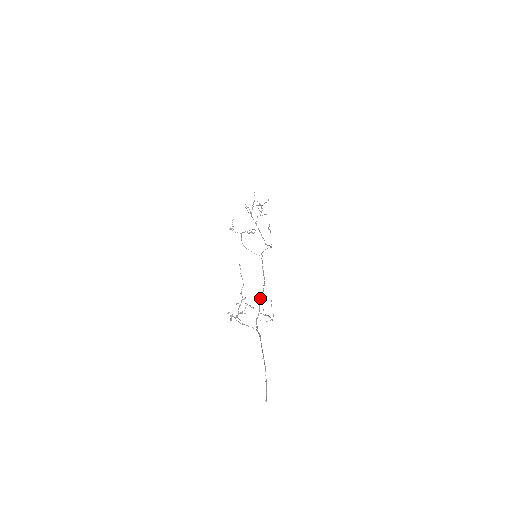
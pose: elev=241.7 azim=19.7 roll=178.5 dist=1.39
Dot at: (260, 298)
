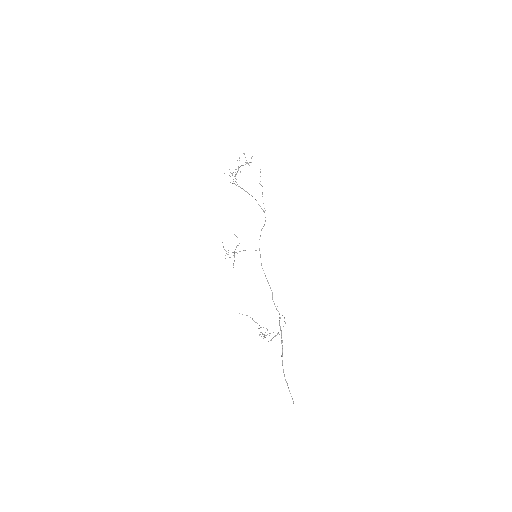
Dot at: occluded
